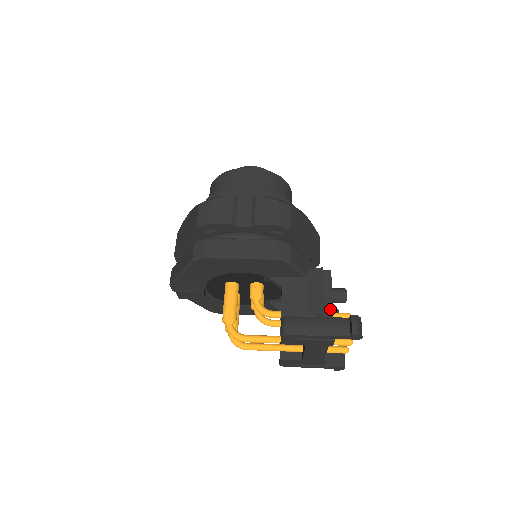
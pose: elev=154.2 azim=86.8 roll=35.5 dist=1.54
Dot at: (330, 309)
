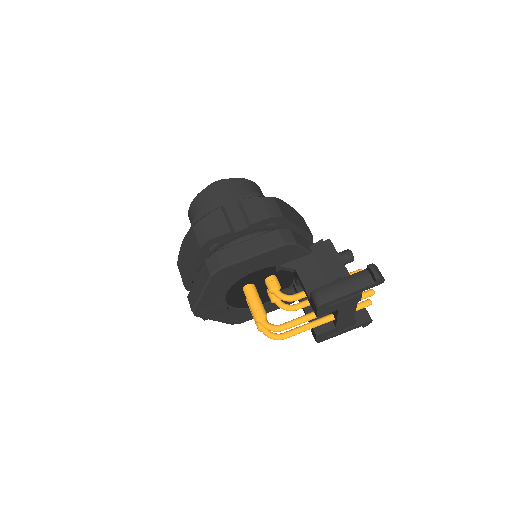
Dot at: (345, 270)
